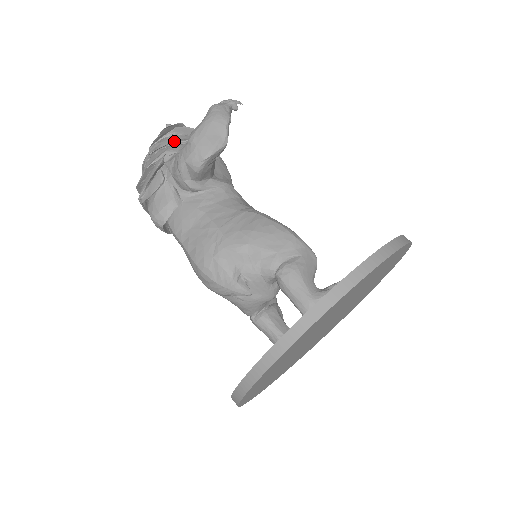
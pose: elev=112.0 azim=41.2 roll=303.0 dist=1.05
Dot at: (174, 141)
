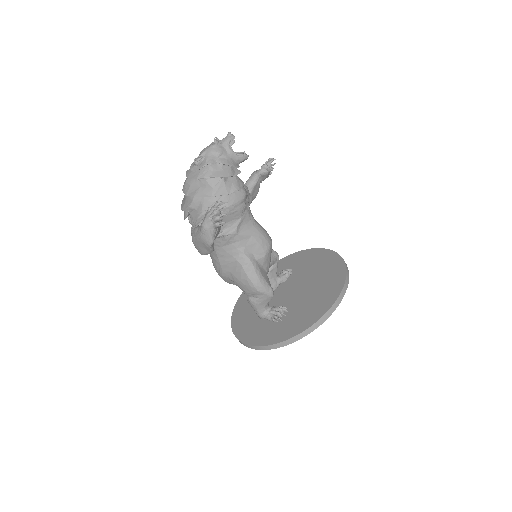
Dot at: (196, 191)
